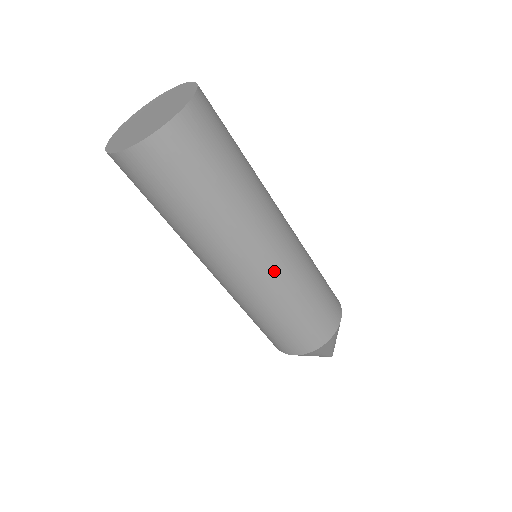
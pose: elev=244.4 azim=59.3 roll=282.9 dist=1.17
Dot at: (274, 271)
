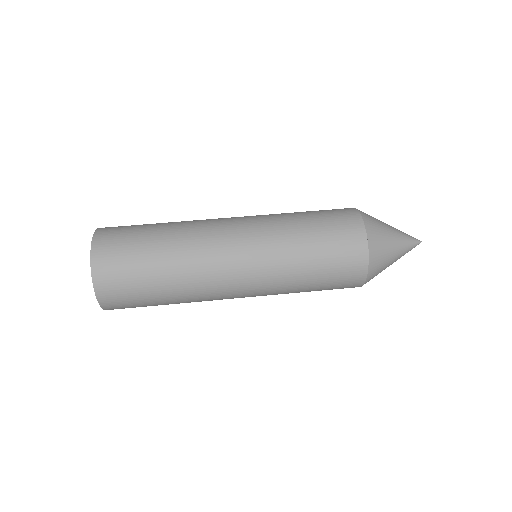
Dot at: (256, 277)
